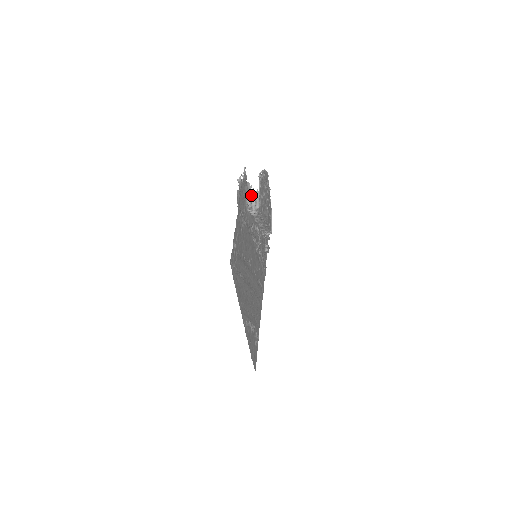
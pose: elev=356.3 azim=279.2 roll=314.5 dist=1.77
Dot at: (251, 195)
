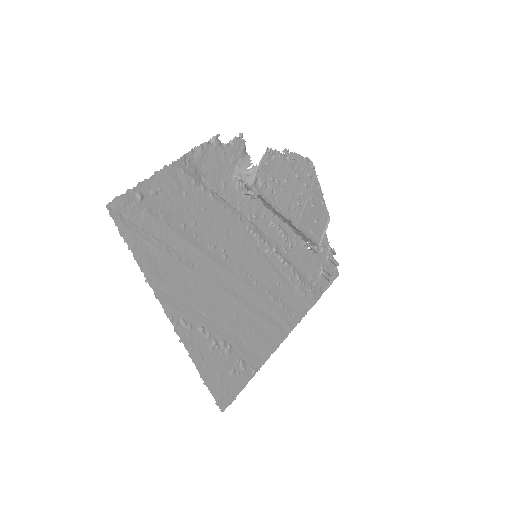
Dot at: (246, 169)
